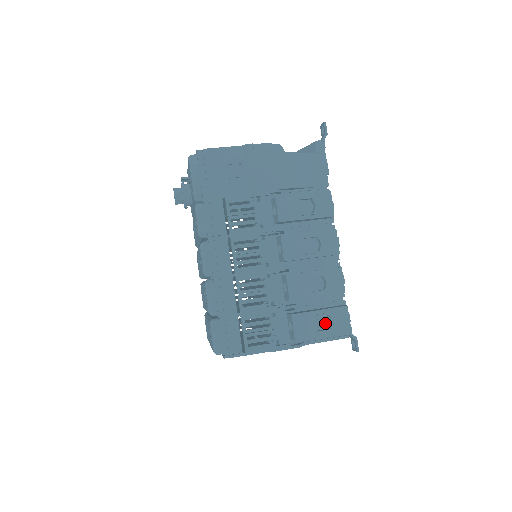
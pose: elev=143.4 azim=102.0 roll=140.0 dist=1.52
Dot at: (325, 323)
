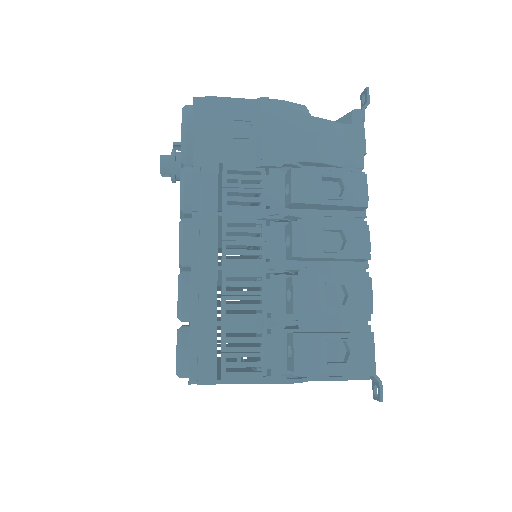
Dot at: (339, 354)
